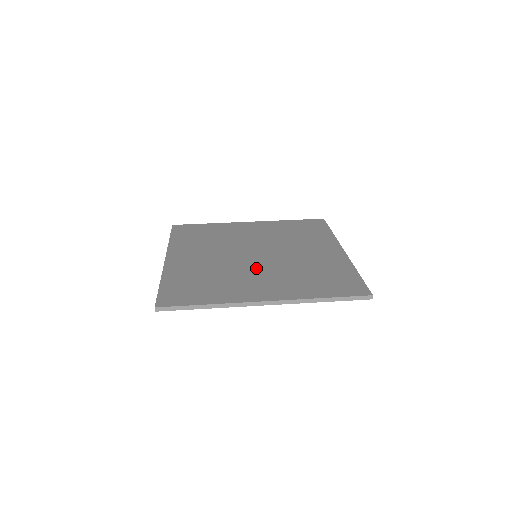
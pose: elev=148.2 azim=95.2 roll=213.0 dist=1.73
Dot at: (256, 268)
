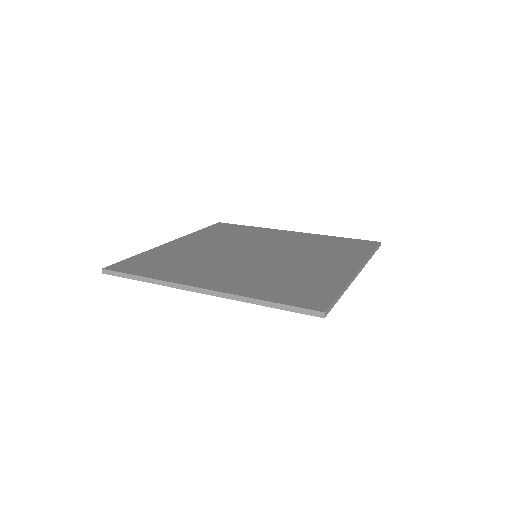
Dot at: (237, 263)
